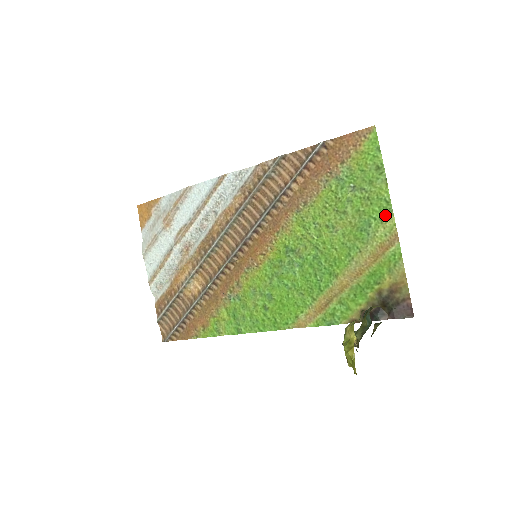
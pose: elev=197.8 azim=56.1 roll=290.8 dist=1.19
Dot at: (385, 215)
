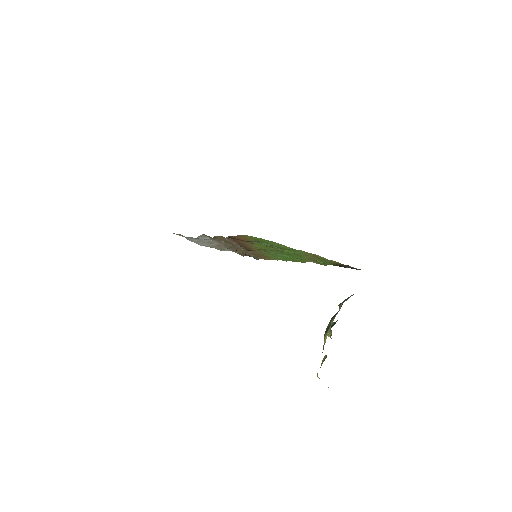
Dot at: (298, 251)
